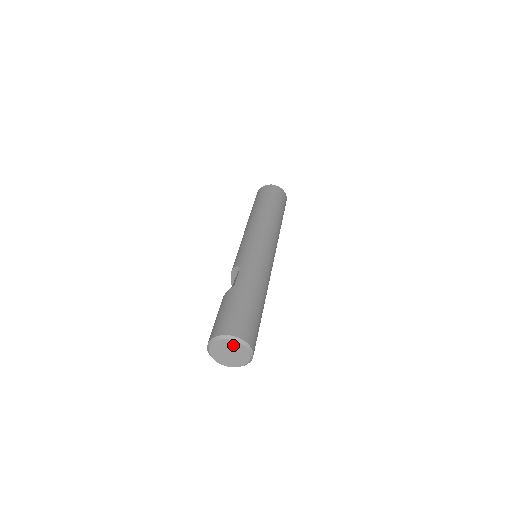
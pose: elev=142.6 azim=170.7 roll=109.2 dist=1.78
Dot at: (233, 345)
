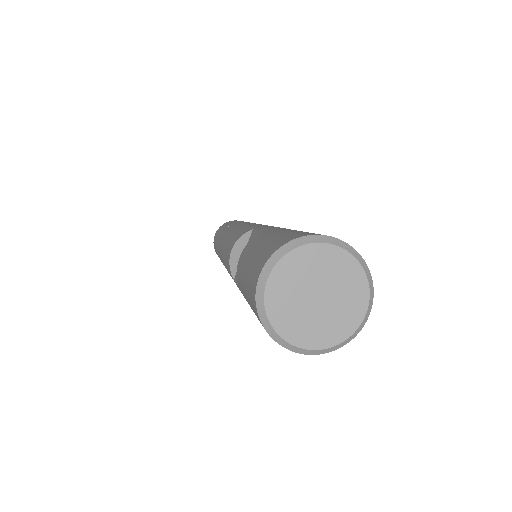
Dot at: (329, 262)
